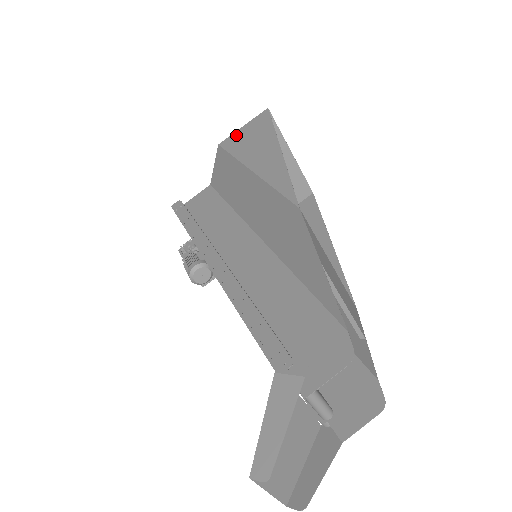
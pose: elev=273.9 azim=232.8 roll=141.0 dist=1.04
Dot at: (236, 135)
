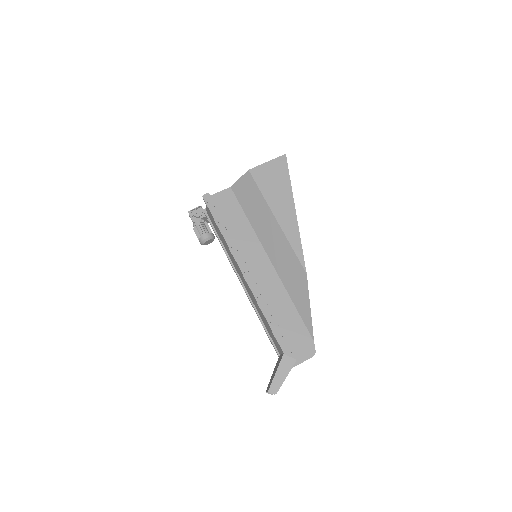
Dot at: (263, 170)
